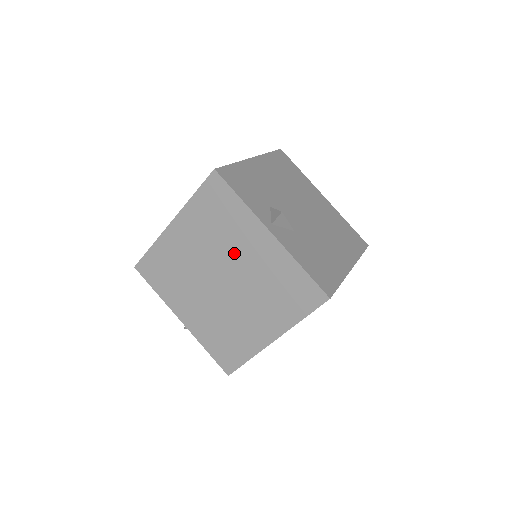
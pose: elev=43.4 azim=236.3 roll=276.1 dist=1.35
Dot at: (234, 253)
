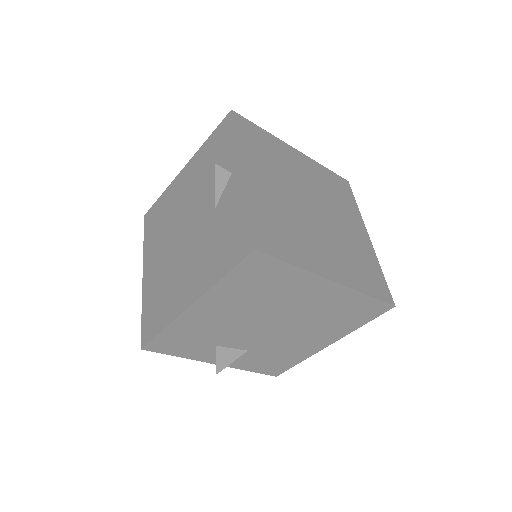
Dot at: occluded
